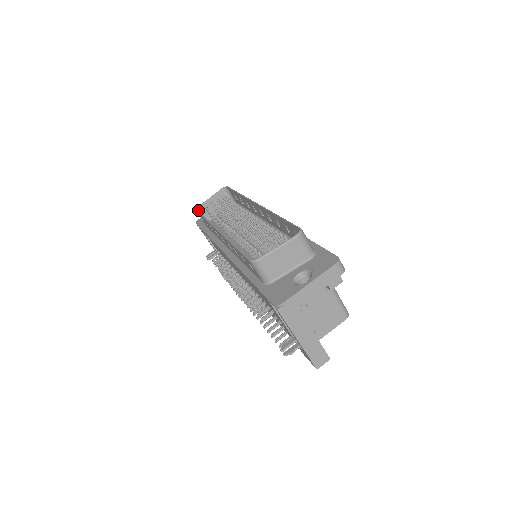
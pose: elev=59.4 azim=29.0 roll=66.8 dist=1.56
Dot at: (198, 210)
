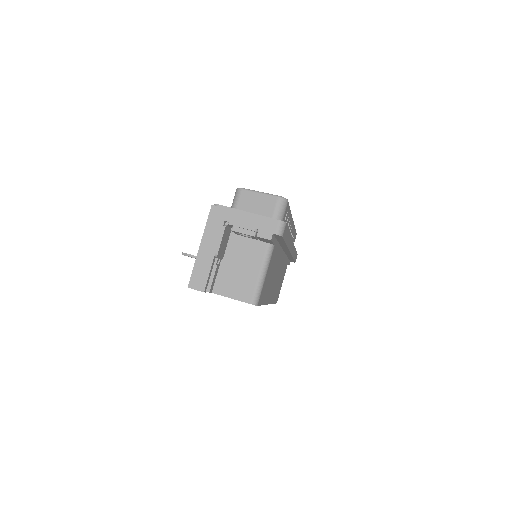
Dot at: occluded
